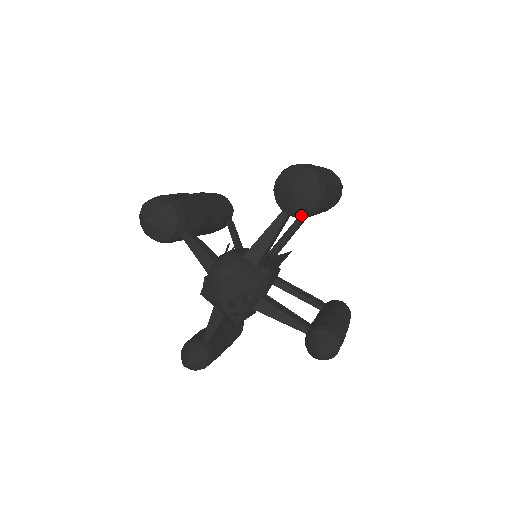
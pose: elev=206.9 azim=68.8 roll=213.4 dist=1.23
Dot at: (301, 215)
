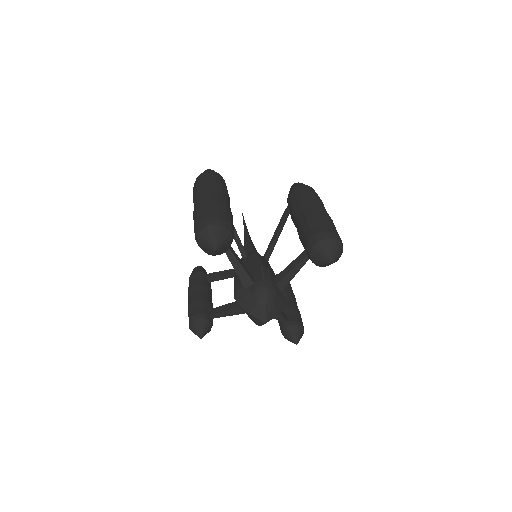
Dot at: occluded
